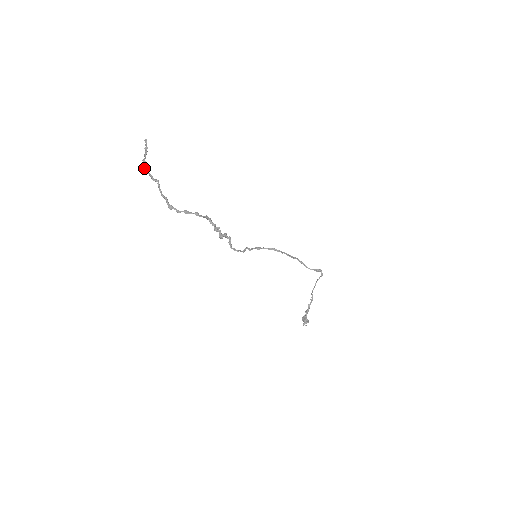
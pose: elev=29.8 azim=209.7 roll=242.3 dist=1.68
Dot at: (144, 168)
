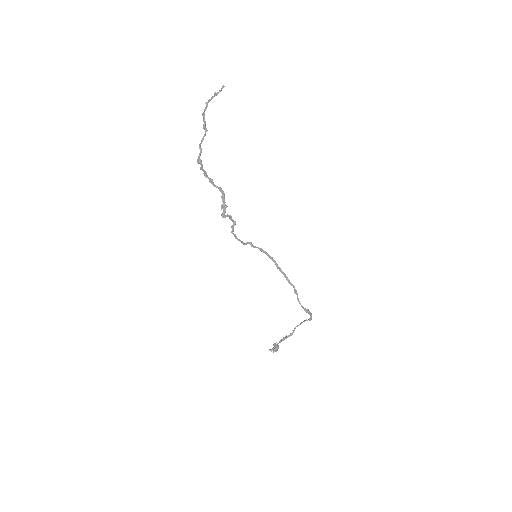
Dot at: occluded
